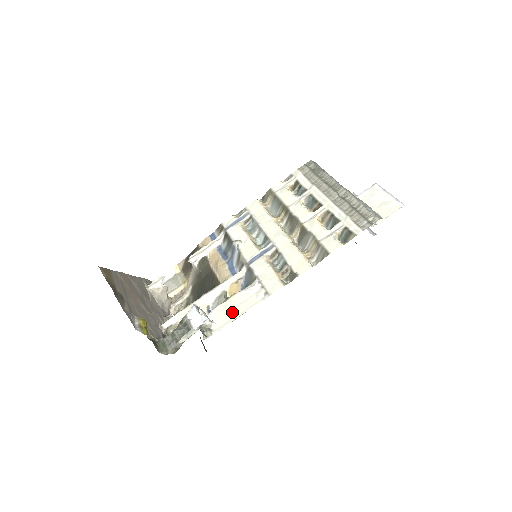
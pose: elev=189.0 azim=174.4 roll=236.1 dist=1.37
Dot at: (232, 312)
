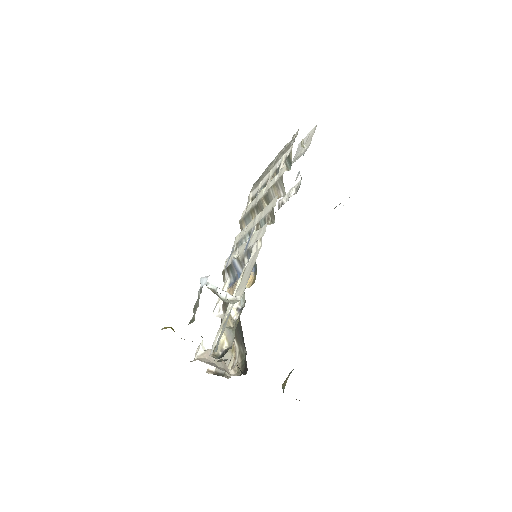
Dot at: (247, 276)
